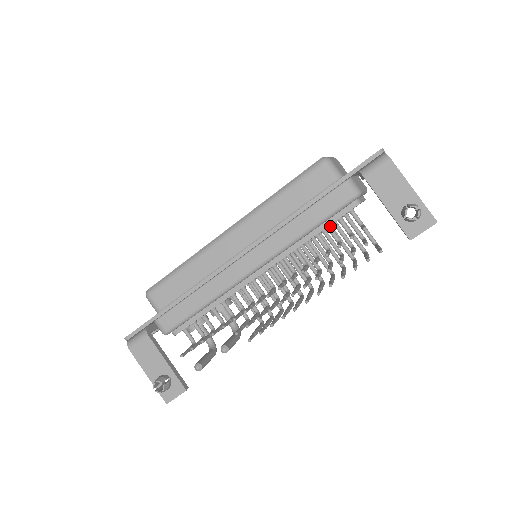
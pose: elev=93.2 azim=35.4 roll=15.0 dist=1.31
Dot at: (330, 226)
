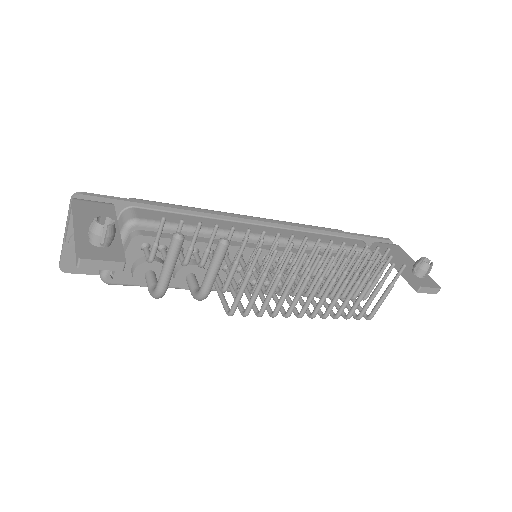
Dot at: occluded
